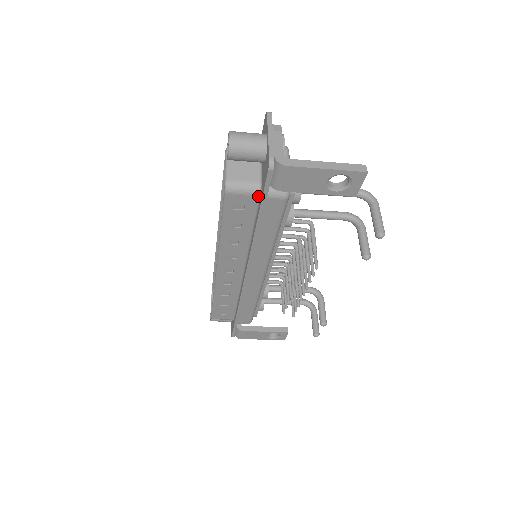
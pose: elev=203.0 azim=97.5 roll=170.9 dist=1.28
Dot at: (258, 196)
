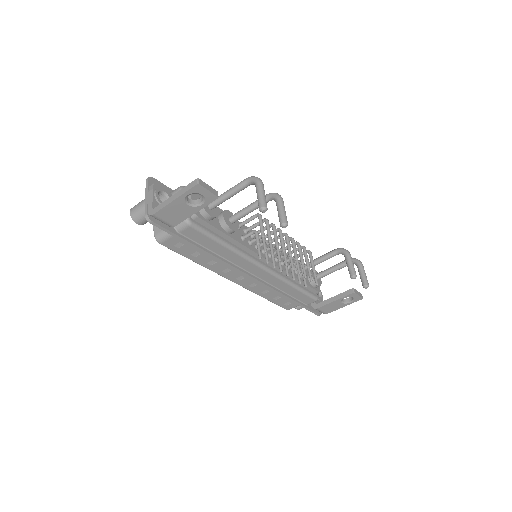
Dot at: occluded
